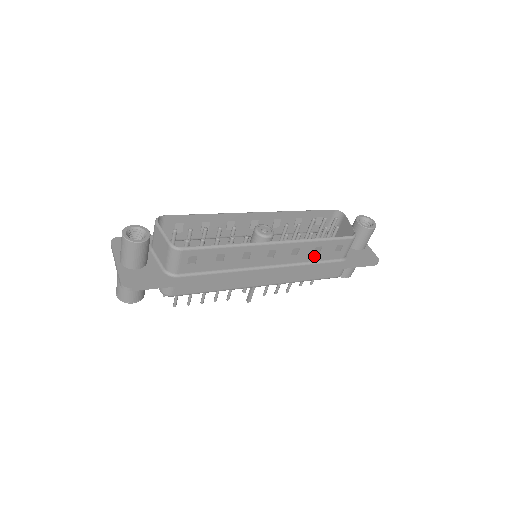
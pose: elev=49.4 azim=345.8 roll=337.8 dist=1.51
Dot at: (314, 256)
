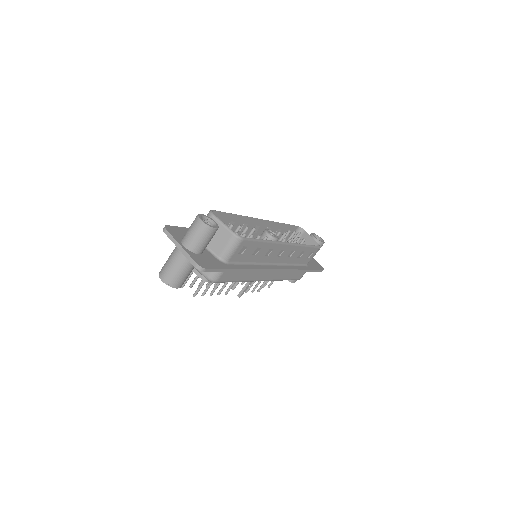
Dot at: (297, 259)
